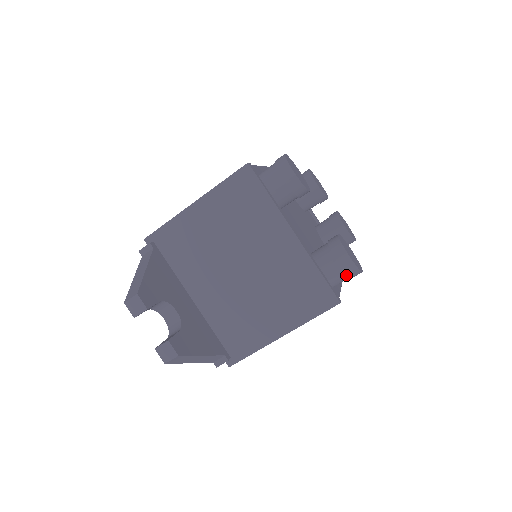
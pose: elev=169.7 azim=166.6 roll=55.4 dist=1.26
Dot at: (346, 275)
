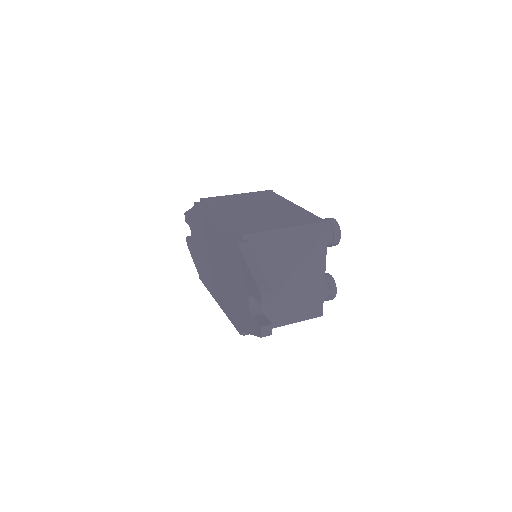
Dot at: (326, 300)
